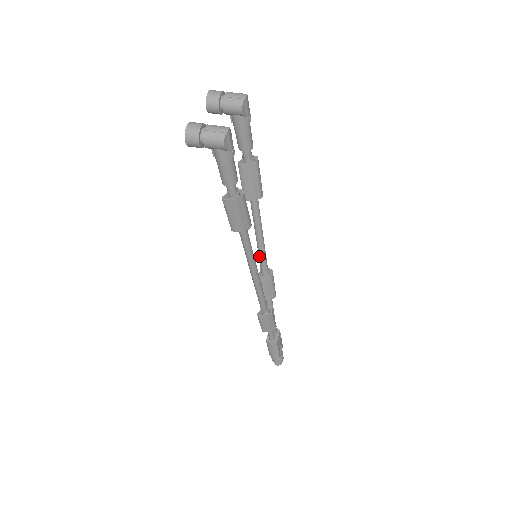
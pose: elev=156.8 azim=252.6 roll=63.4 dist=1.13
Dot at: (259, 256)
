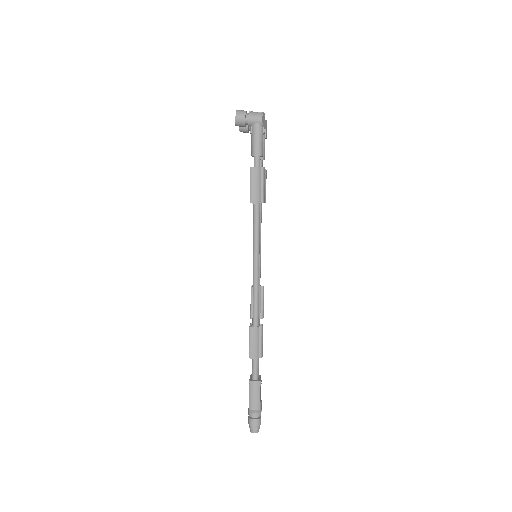
Dot at: occluded
